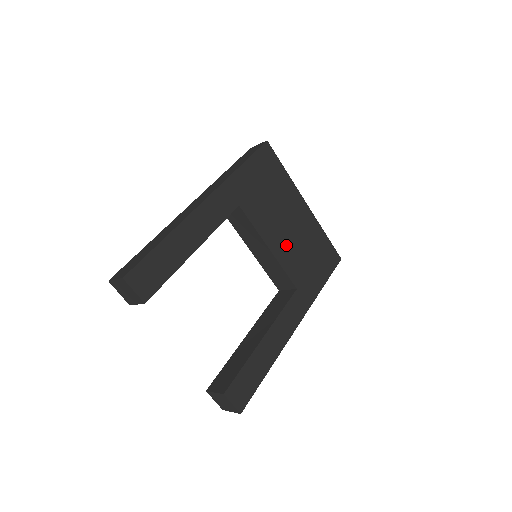
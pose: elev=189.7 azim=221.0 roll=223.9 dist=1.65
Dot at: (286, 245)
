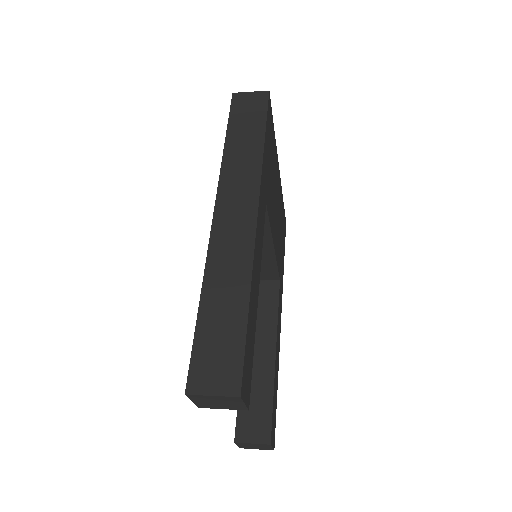
Dot at: (277, 233)
